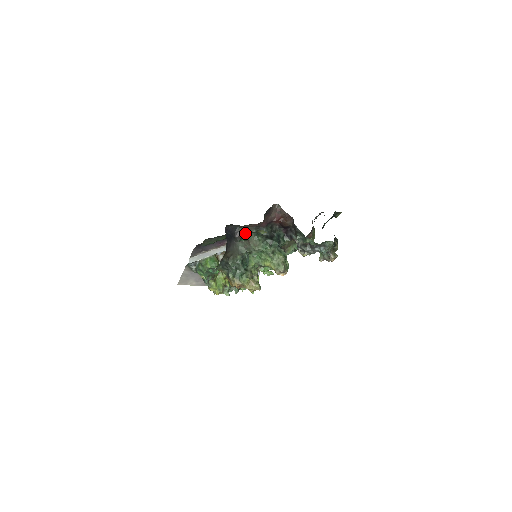
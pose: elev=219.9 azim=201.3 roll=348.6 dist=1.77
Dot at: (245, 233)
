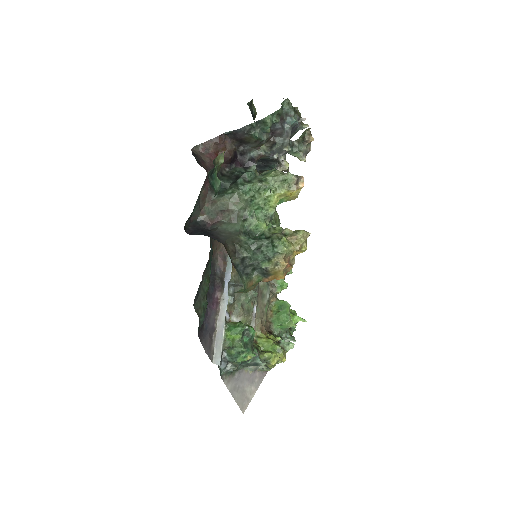
Dot at: (211, 211)
